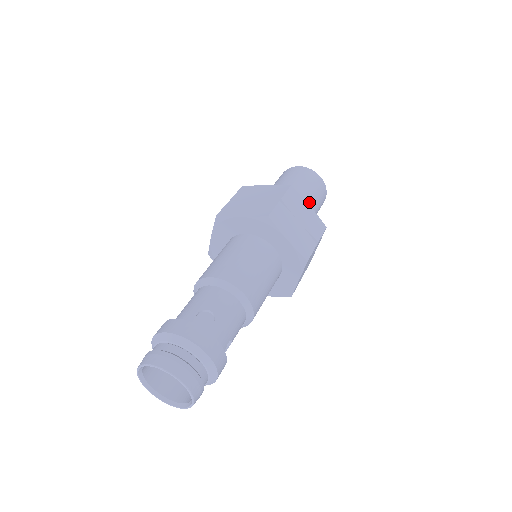
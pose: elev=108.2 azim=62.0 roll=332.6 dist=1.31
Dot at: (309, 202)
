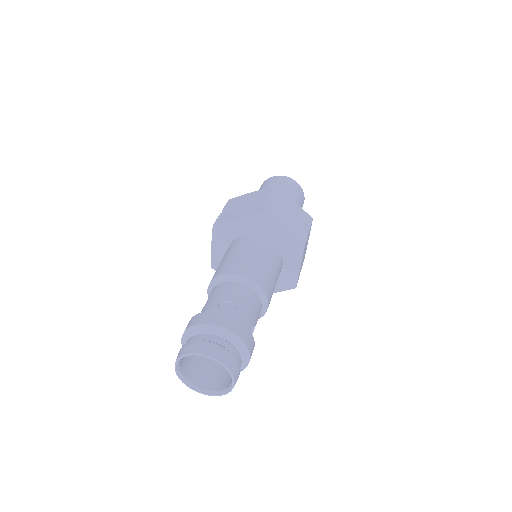
Dot at: occluded
